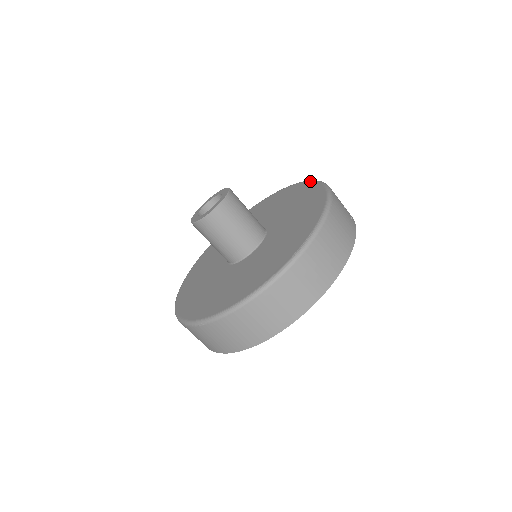
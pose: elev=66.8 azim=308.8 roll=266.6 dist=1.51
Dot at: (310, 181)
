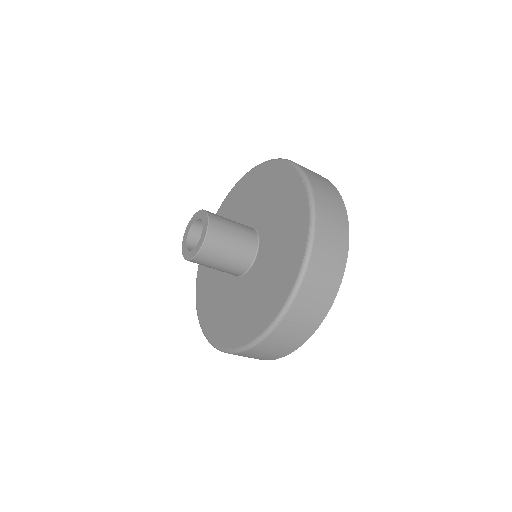
Dot at: (242, 178)
